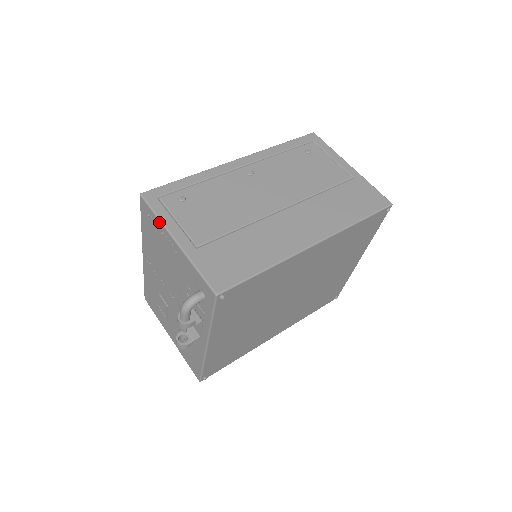
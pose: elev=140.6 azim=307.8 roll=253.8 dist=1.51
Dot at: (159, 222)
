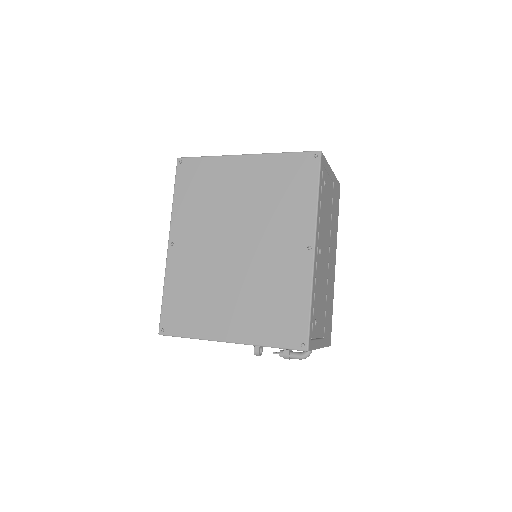
Dot at: occluded
